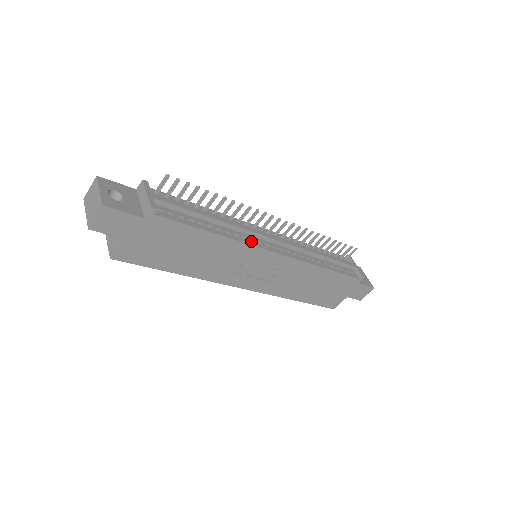
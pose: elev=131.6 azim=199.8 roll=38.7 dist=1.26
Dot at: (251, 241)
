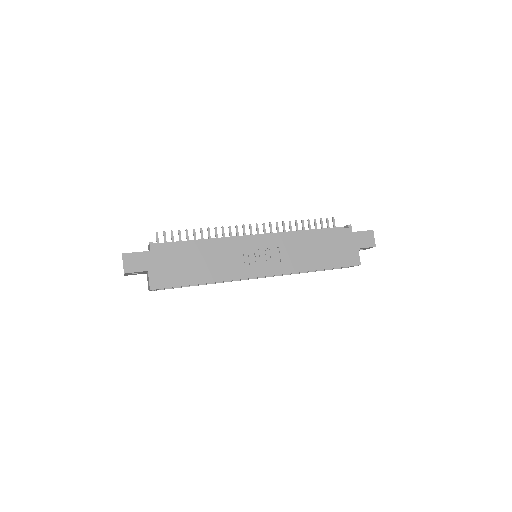
Dot at: (233, 239)
